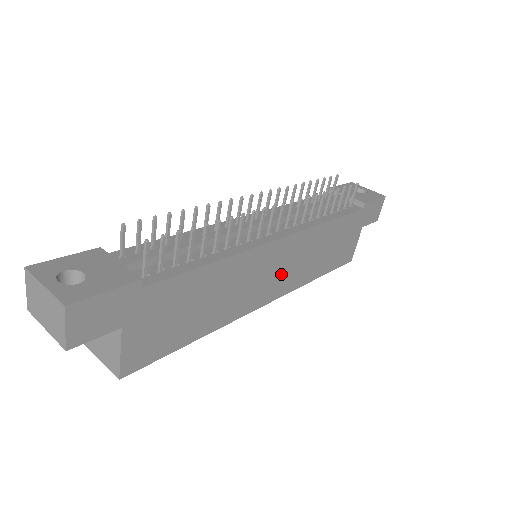
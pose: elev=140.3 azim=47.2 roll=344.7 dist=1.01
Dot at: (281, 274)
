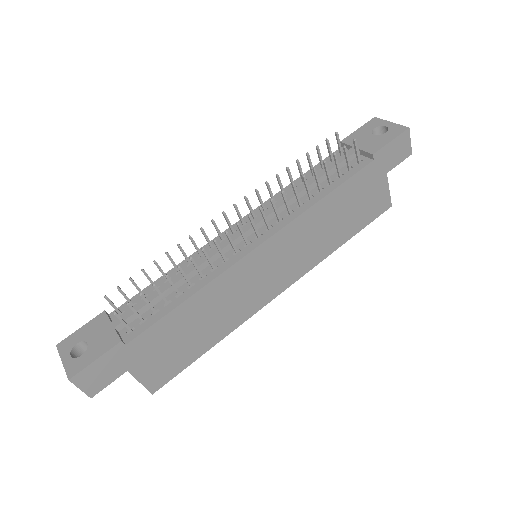
Dot at: (282, 267)
